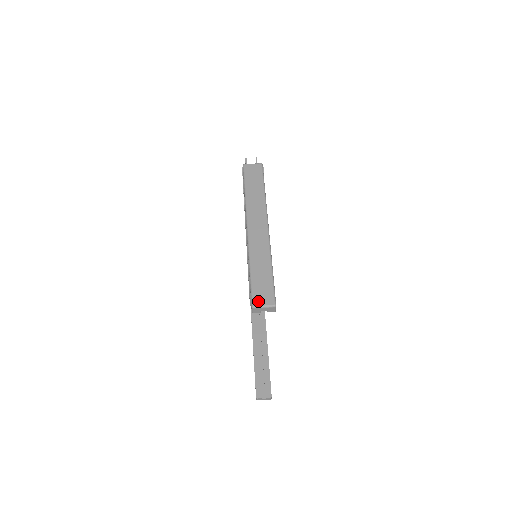
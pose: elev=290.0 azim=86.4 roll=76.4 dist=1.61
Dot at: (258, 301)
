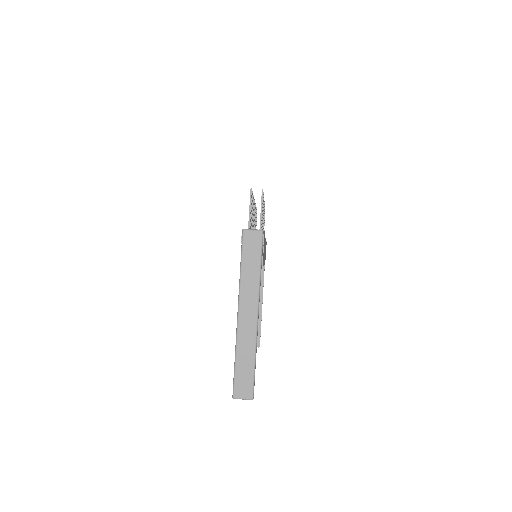
Dot at: (238, 394)
